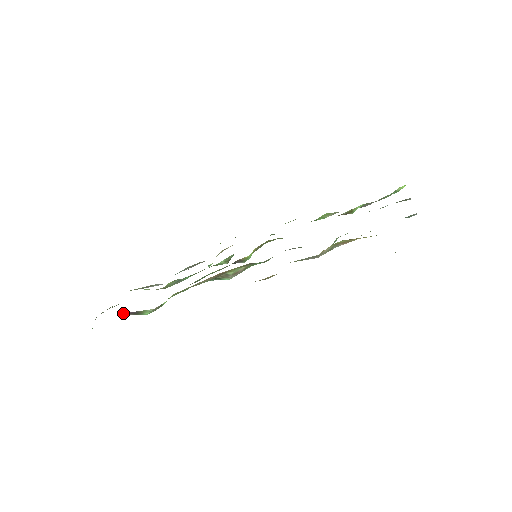
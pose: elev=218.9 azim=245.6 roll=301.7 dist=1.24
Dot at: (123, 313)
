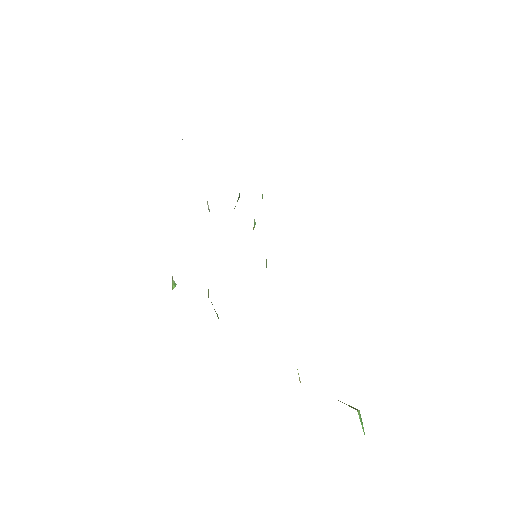
Dot at: occluded
